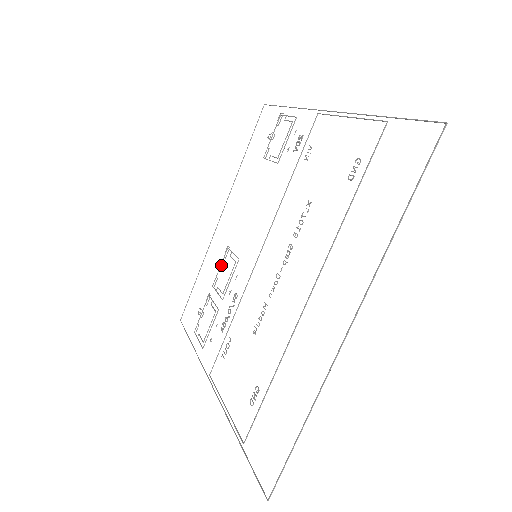
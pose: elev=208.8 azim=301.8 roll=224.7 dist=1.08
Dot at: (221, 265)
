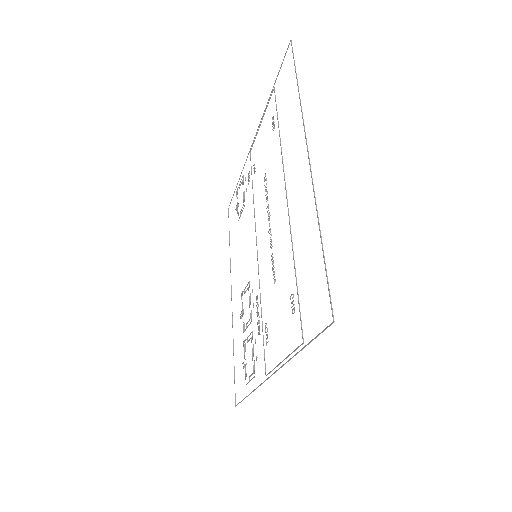
Dot at: (242, 310)
